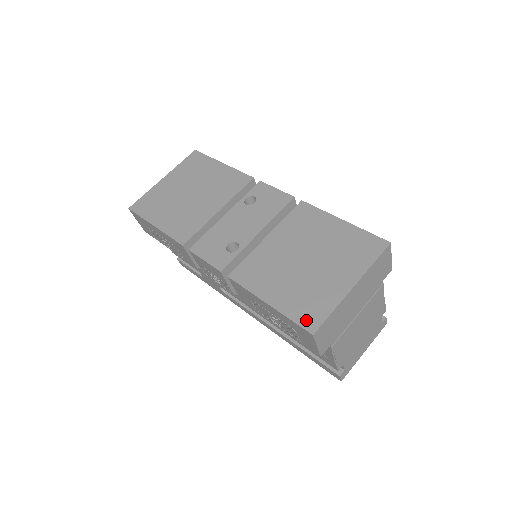
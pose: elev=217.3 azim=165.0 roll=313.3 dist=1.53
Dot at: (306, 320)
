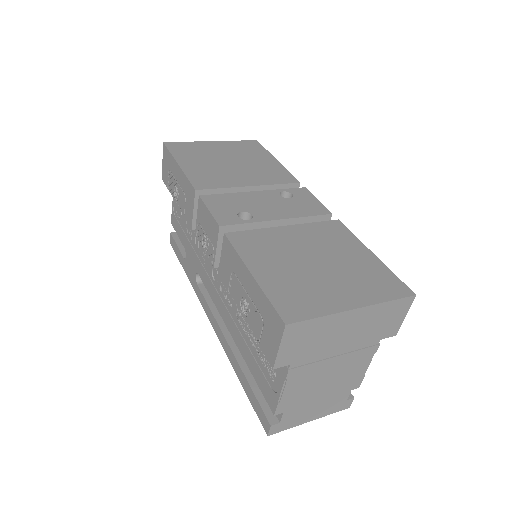
Dot at: (286, 308)
